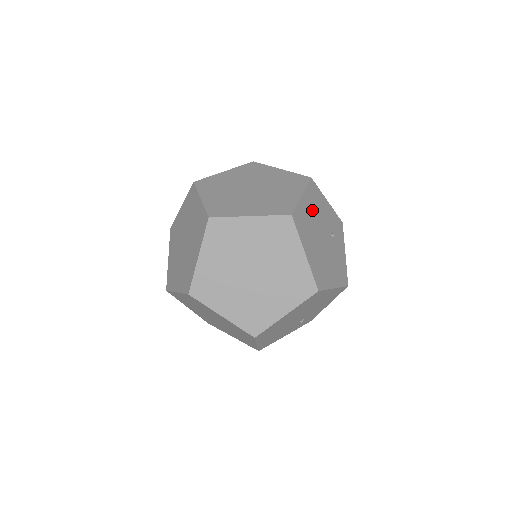
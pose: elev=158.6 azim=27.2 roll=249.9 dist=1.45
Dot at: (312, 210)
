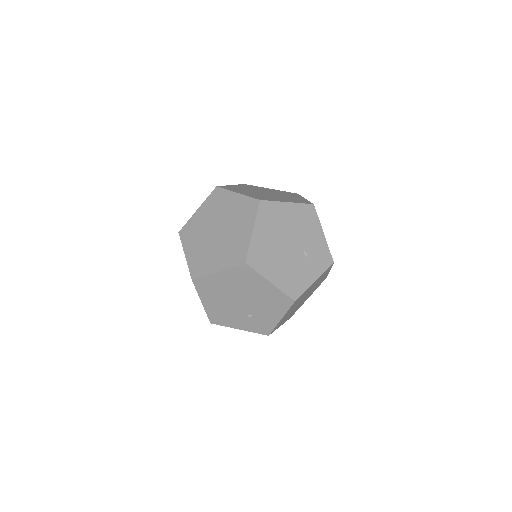
Dot at: (293, 220)
